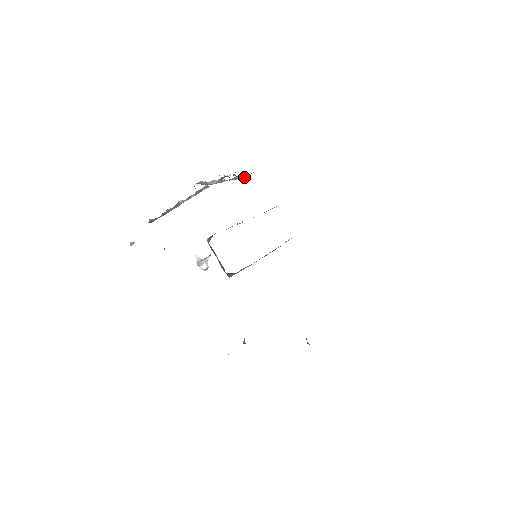
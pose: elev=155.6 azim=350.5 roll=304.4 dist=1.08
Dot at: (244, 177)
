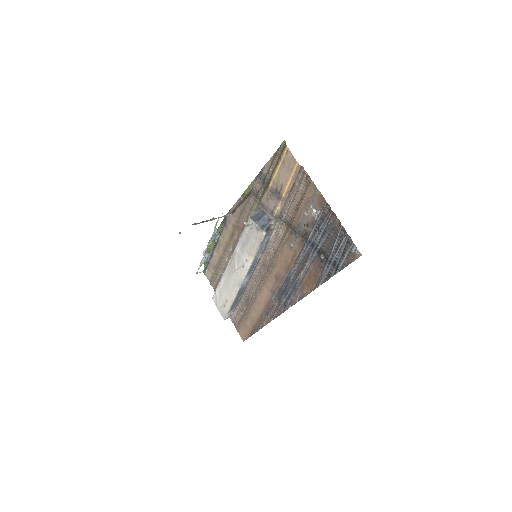
Dot at: (197, 272)
